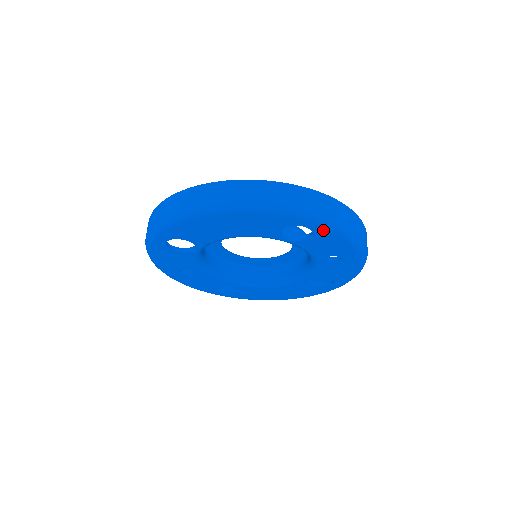
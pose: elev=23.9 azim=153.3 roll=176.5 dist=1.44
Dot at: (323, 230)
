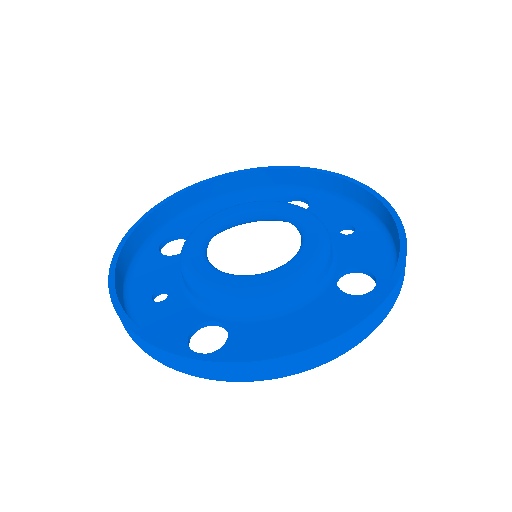
Dot at: occluded
